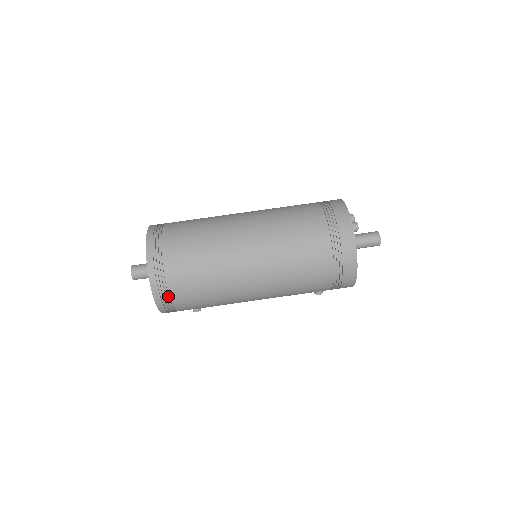
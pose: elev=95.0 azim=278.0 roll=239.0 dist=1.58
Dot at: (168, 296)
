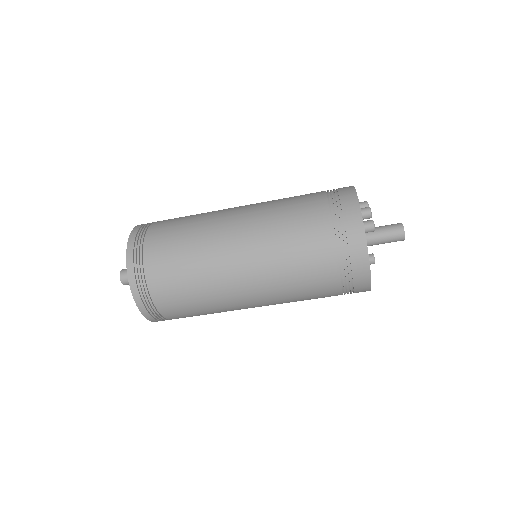
Dot at: (157, 313)
